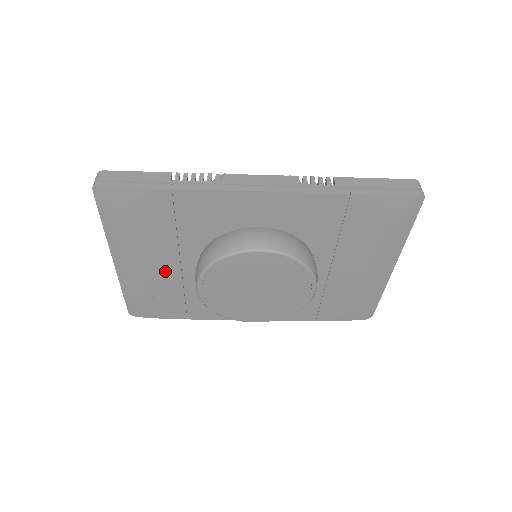
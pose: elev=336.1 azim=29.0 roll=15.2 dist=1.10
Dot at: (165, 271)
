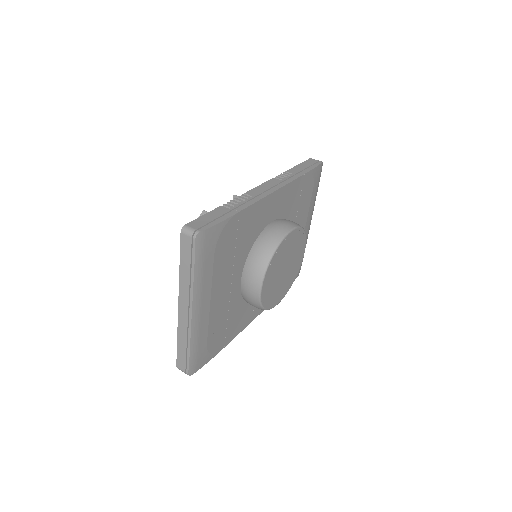
Dot at: (222, 300)
